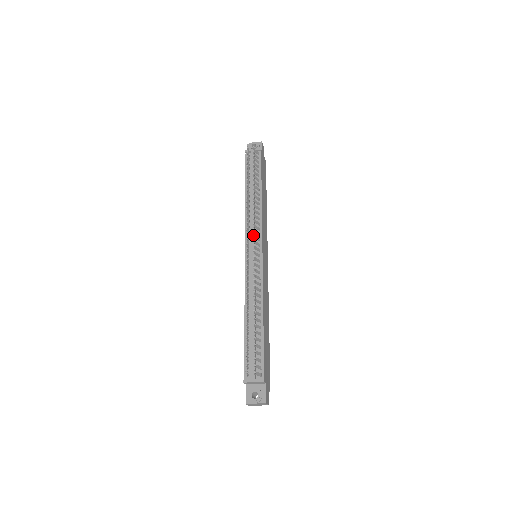
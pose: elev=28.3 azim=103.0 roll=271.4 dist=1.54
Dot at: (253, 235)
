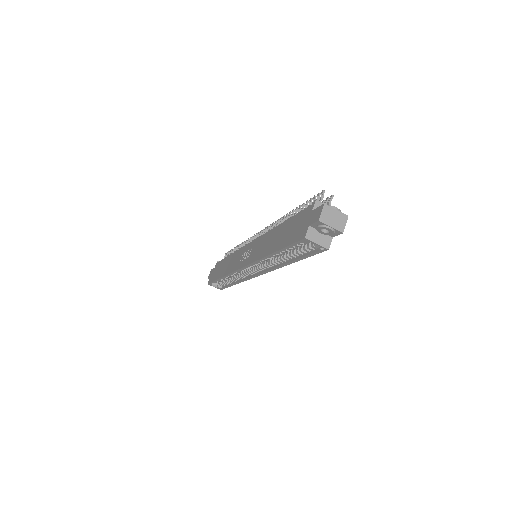
Dot at: occluded
